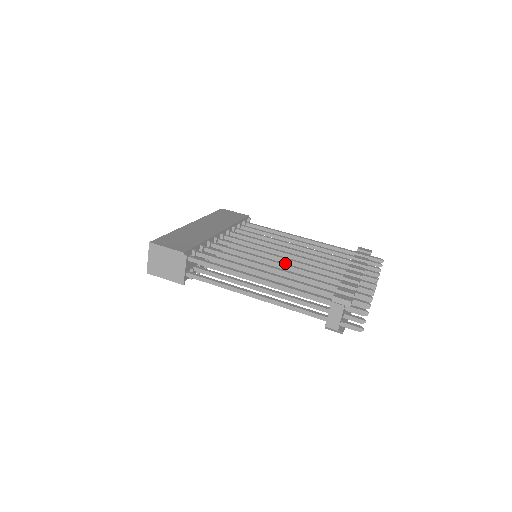
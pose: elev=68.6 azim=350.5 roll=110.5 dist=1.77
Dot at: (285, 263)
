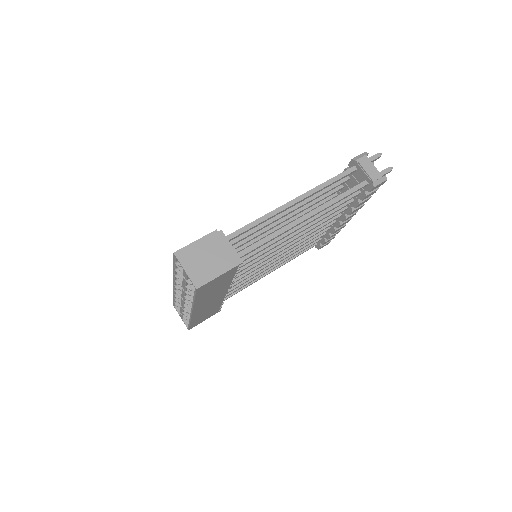
Dot at: (287, 220)
